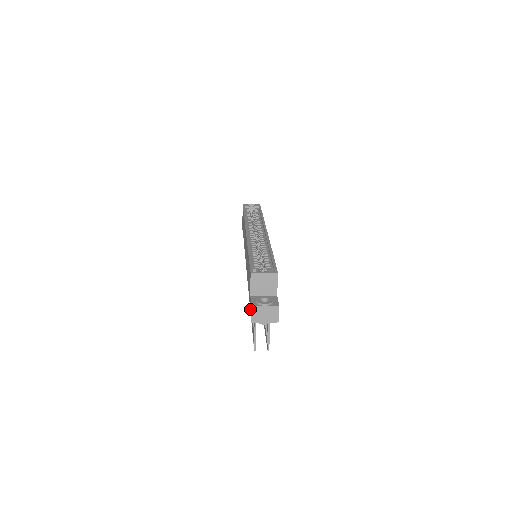
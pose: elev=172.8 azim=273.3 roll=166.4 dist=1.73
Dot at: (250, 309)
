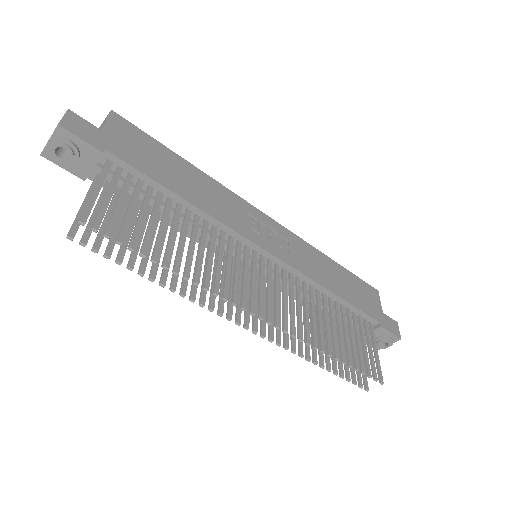
Dot at: occluded
